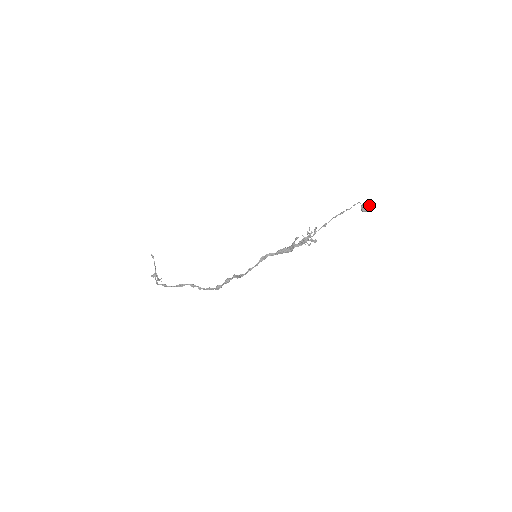
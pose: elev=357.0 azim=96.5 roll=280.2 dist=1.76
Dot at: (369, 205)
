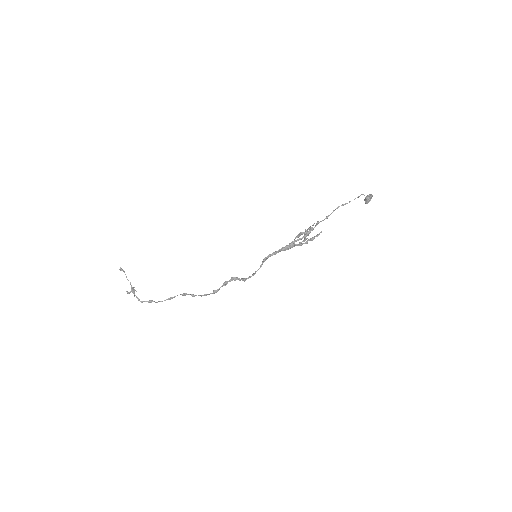
Dot at: (372, 196)
